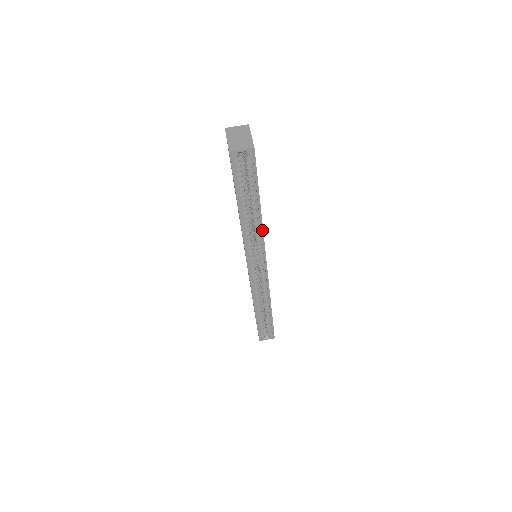
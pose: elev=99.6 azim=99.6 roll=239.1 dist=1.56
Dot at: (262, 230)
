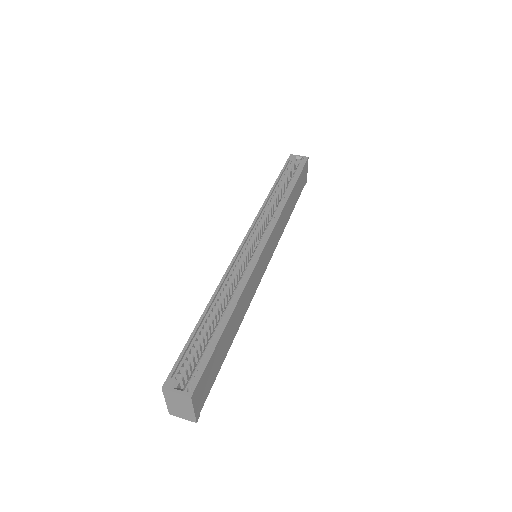
Dot at: (283, 207)
